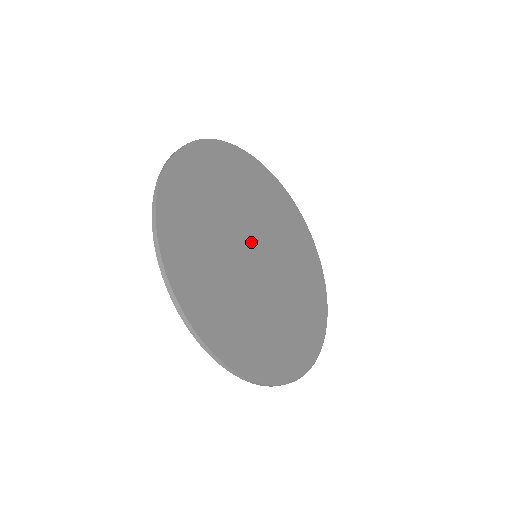
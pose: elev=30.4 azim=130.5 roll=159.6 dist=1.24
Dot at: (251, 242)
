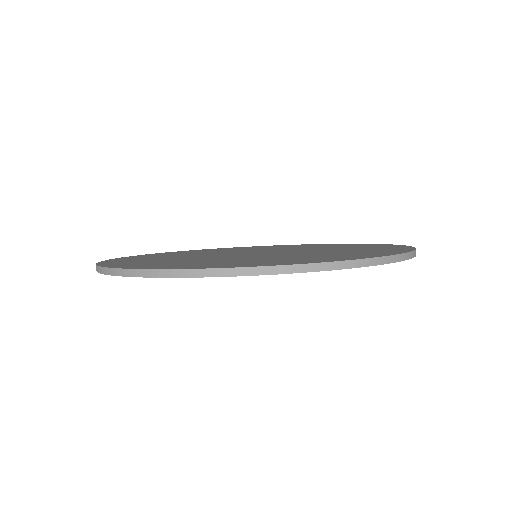
Dot at: occluded
